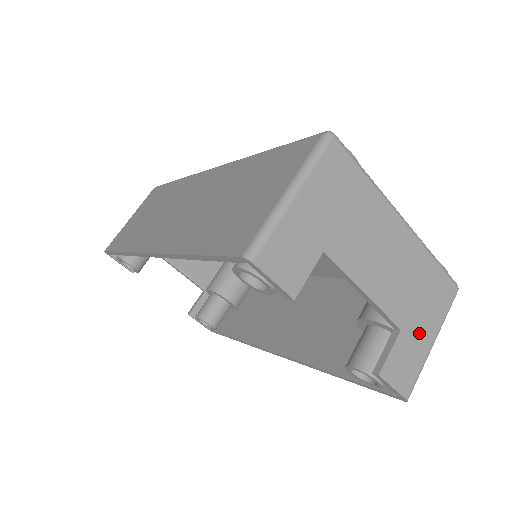
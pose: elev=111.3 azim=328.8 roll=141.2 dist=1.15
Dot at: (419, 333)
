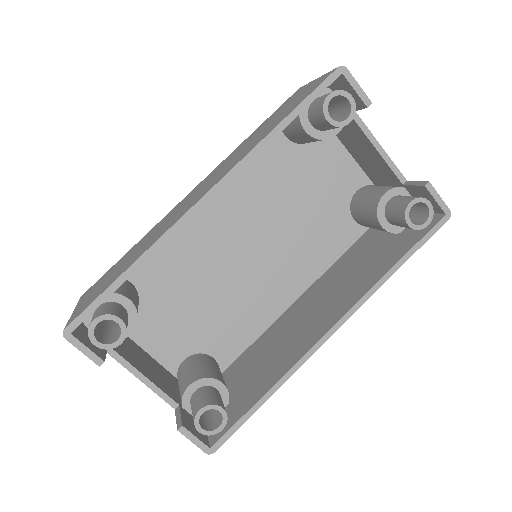
Dot at: occluded
